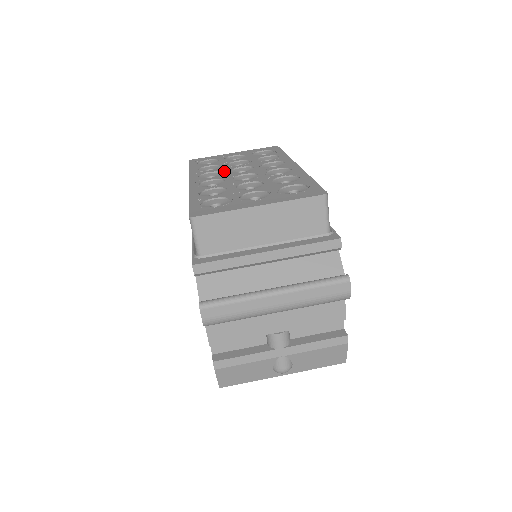
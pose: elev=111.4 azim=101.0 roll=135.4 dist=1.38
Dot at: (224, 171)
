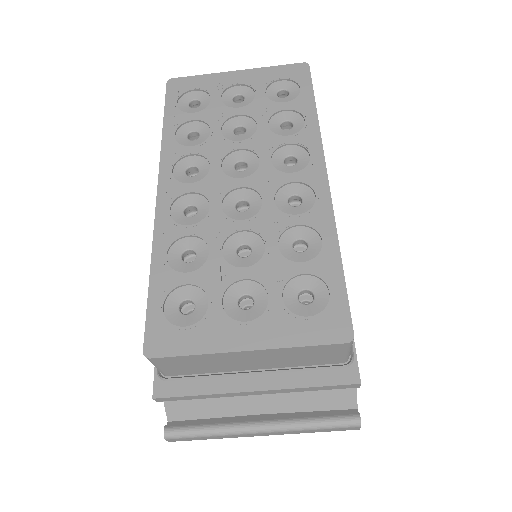
Dot at: (213, 161)
